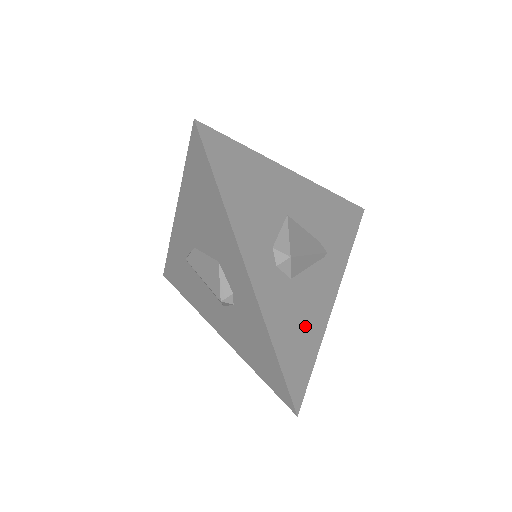
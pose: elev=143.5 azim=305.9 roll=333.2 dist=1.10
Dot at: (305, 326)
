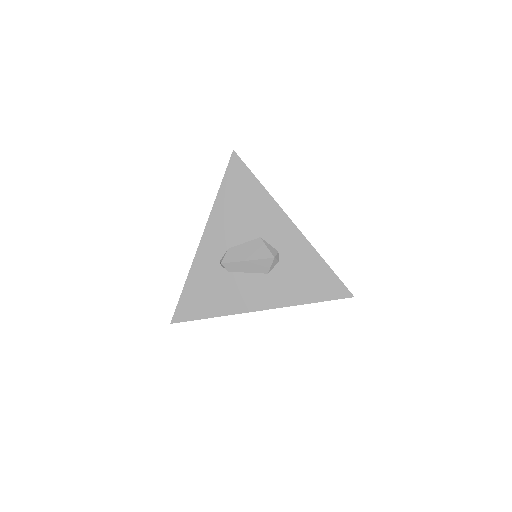
Dot at: occluded
